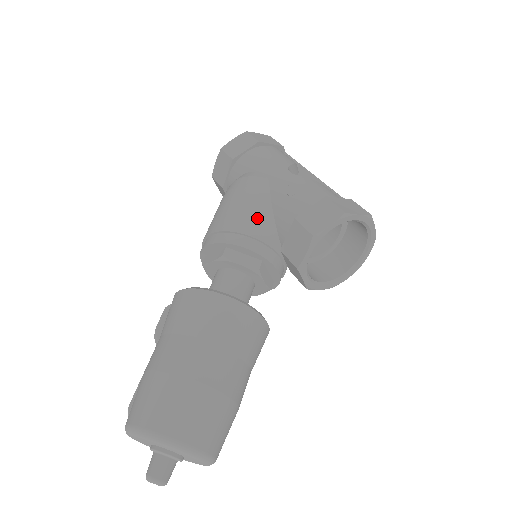
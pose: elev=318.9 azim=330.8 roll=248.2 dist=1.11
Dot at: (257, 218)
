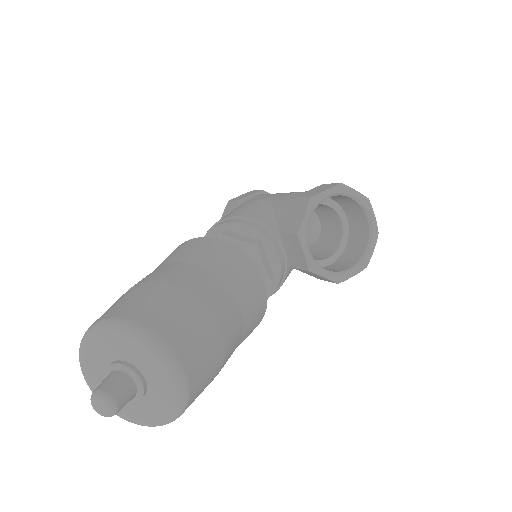
Dot at: (257, 211)
